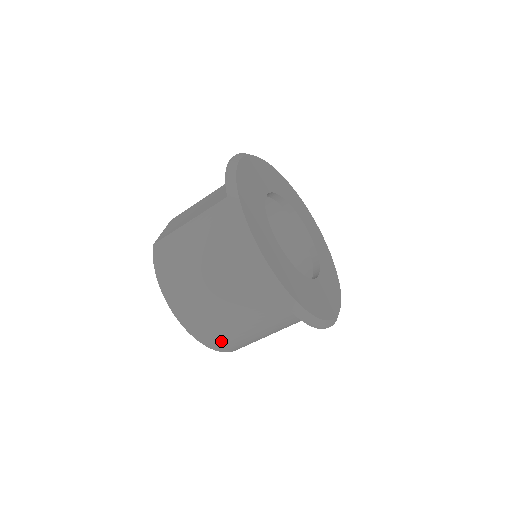
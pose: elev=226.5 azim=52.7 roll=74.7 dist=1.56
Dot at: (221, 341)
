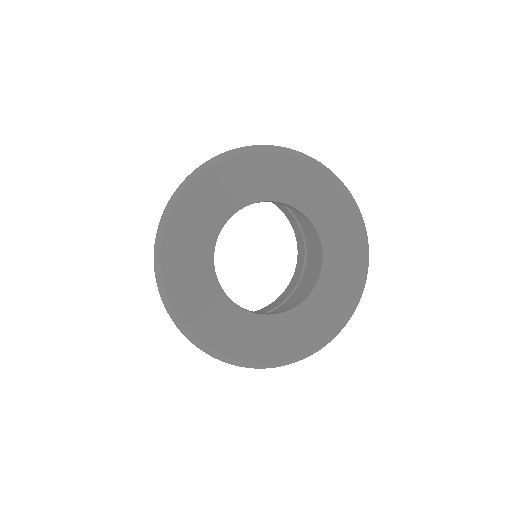
Dot at: occluded
